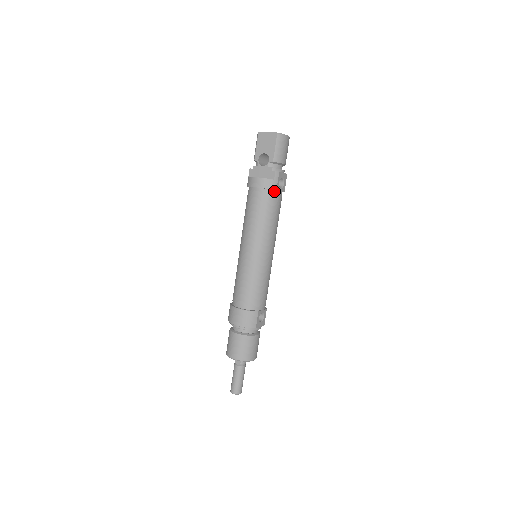
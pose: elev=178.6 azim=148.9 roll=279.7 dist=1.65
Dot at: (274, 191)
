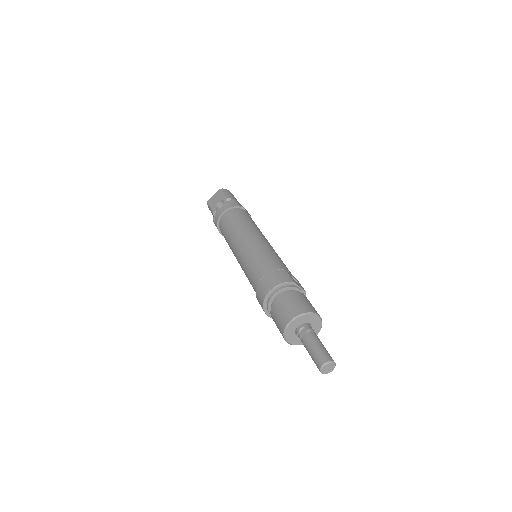
Dot at: (239, 209)
